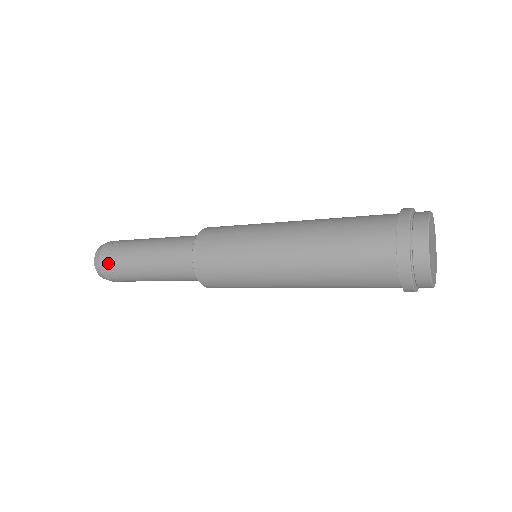
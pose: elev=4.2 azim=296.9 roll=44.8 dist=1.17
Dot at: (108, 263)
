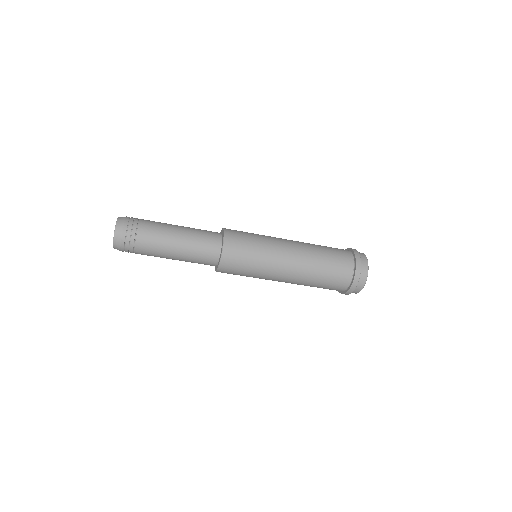
Dot at: (133, 236)
